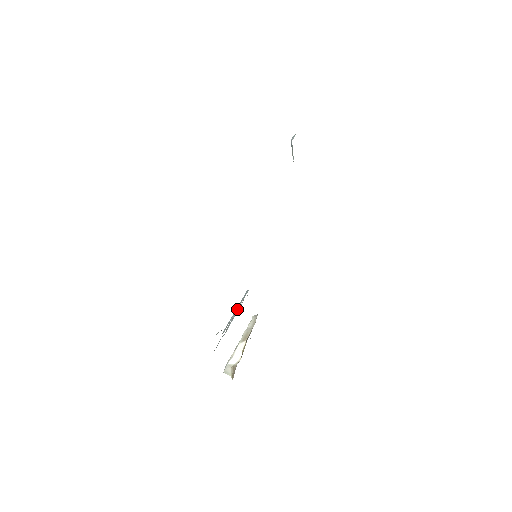
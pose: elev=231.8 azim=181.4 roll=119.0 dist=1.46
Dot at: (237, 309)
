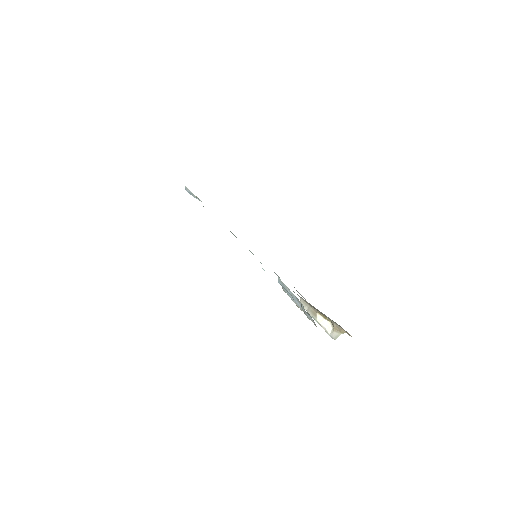
Dot at: (289, 291)
